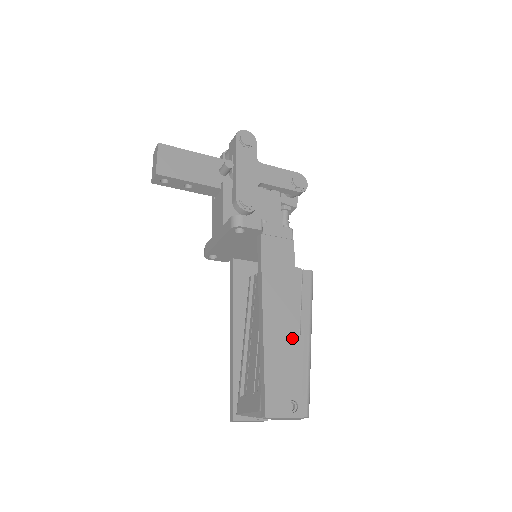
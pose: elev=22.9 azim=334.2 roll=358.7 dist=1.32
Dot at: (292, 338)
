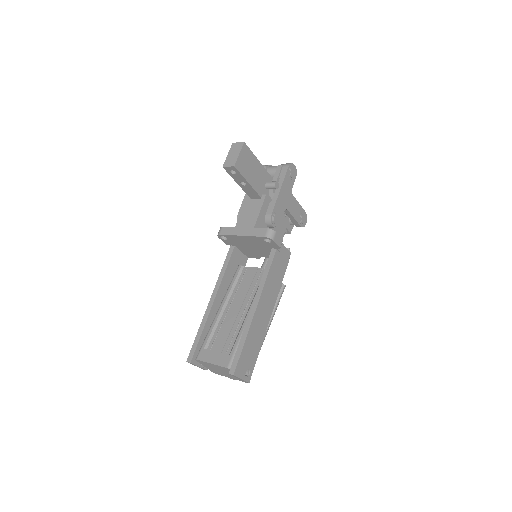
Dot at: (264, 328)
